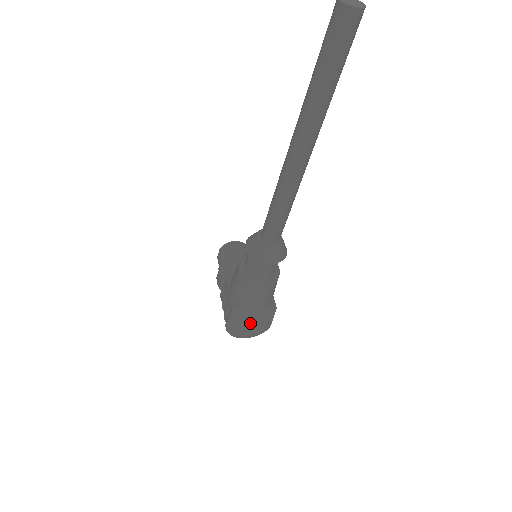
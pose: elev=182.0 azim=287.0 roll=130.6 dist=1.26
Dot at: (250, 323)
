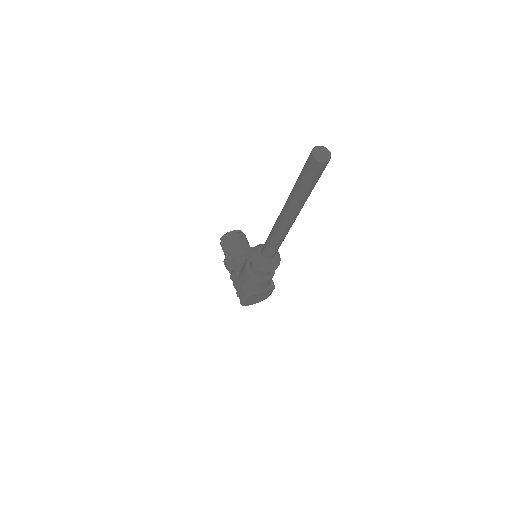
Dot at: (257, 298)
